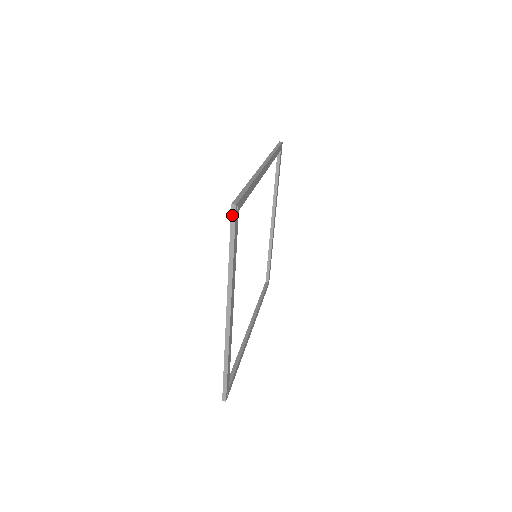
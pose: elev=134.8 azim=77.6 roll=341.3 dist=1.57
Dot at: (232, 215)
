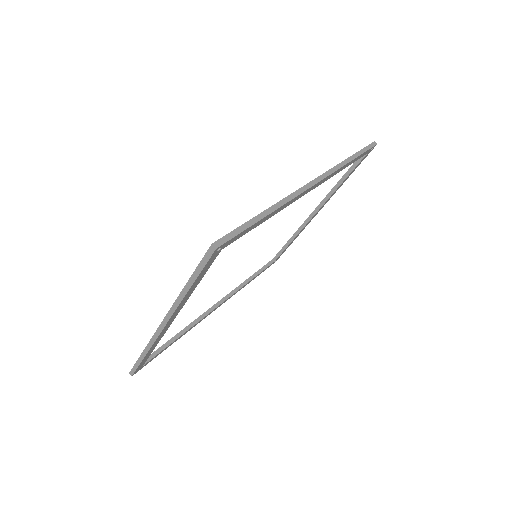
Dot at: (207, 254)
